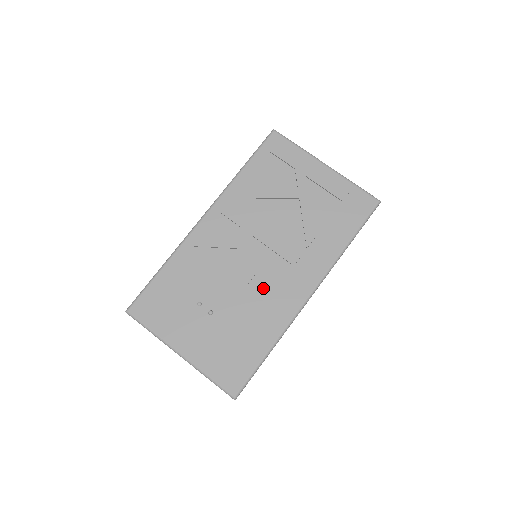
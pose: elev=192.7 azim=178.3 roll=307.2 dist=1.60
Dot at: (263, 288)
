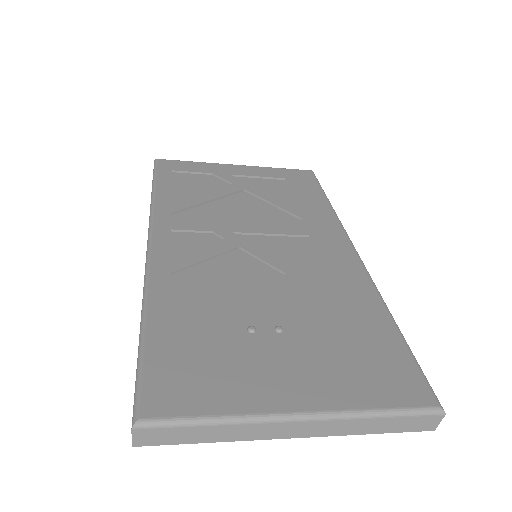
Dot at: (305, 270)
